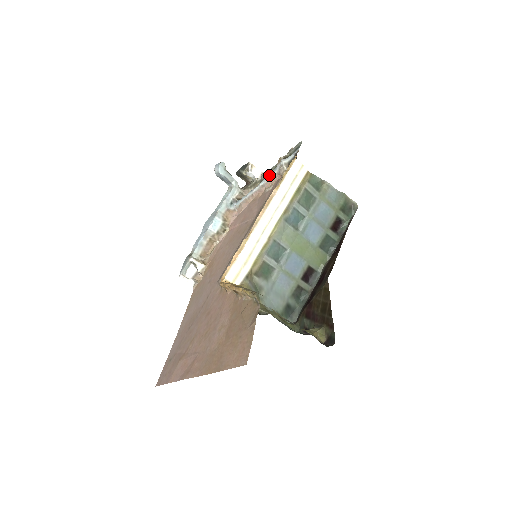
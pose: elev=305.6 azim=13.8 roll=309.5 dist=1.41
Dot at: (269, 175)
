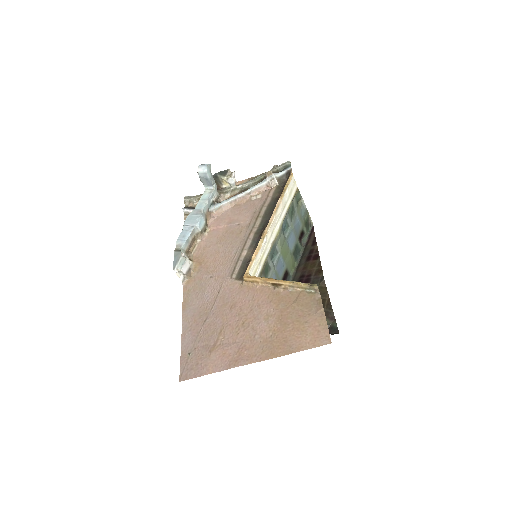
Dot at: (257, 185)
